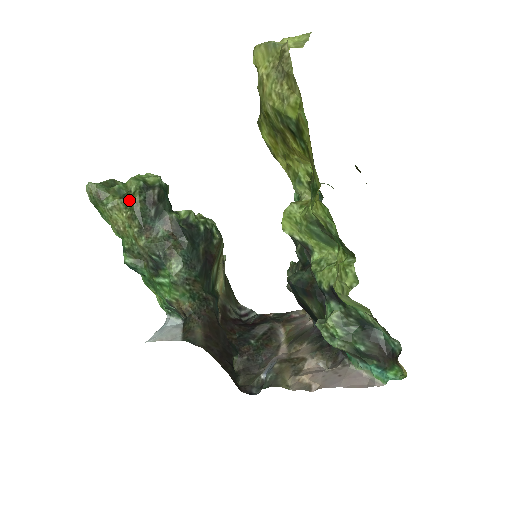
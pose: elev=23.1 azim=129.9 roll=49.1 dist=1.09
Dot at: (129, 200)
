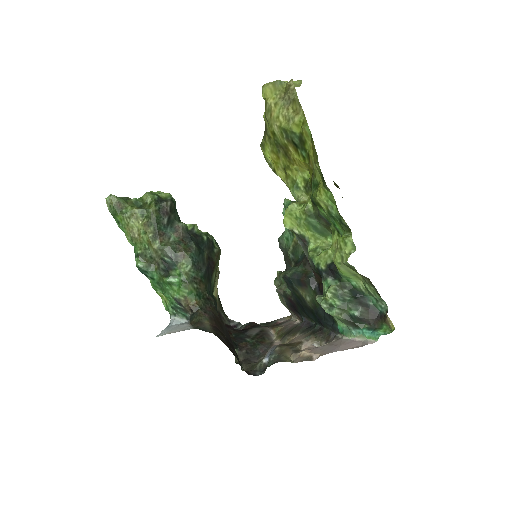
Dot at: (146, 209)
